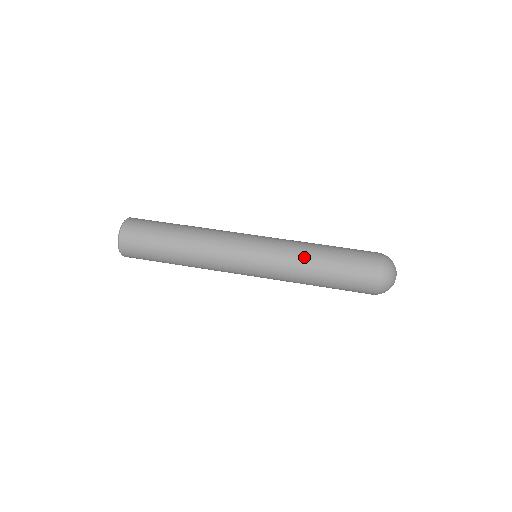
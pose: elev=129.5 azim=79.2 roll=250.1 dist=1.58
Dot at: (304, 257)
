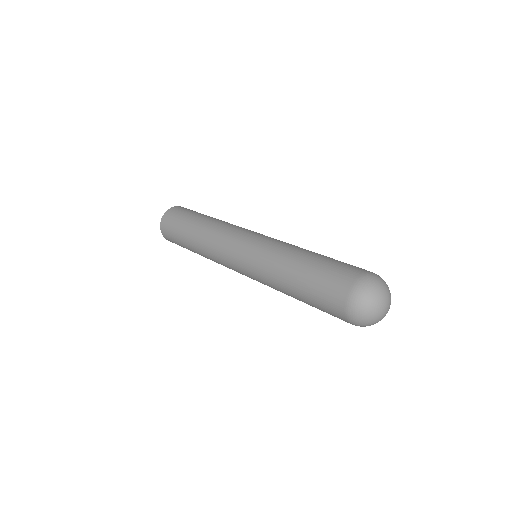
Dot at: (285, 255)
